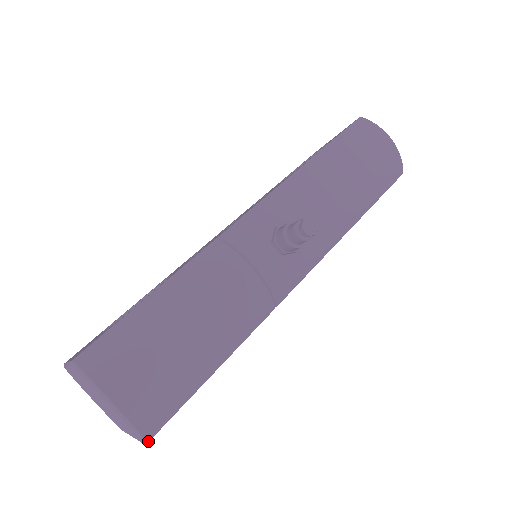
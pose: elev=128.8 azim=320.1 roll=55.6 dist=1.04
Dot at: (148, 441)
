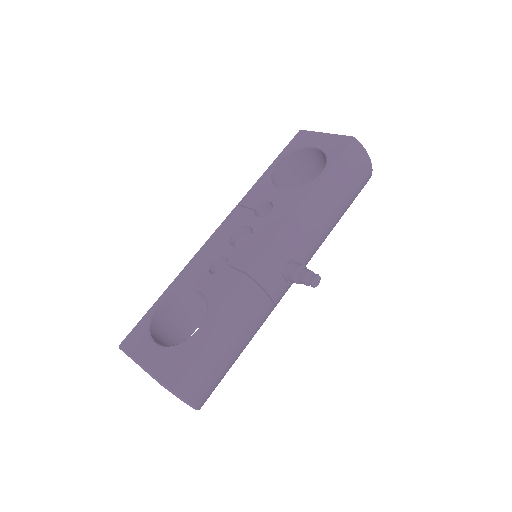
Dot at: (200, 408)
